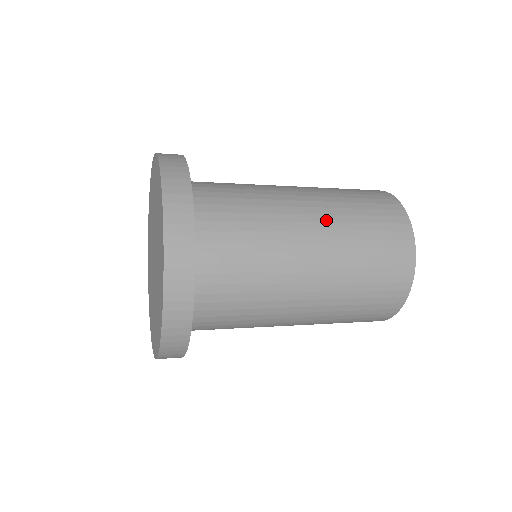
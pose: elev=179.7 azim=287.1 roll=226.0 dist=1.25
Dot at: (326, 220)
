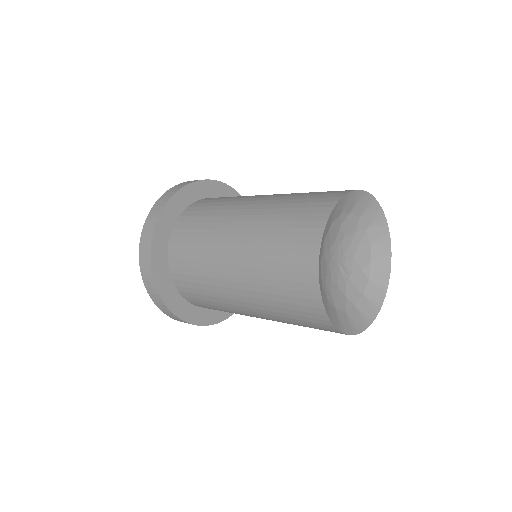
Dot at: (250, 226)
